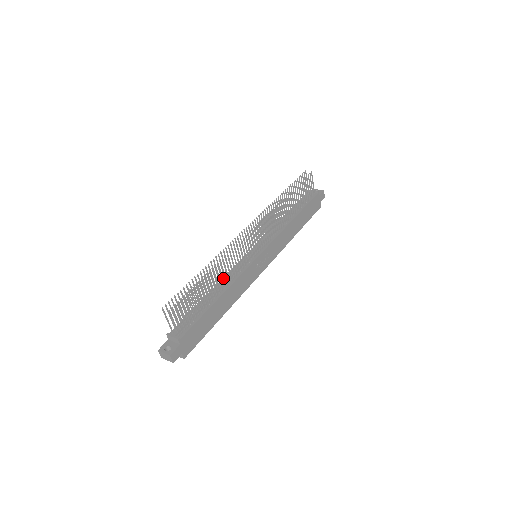
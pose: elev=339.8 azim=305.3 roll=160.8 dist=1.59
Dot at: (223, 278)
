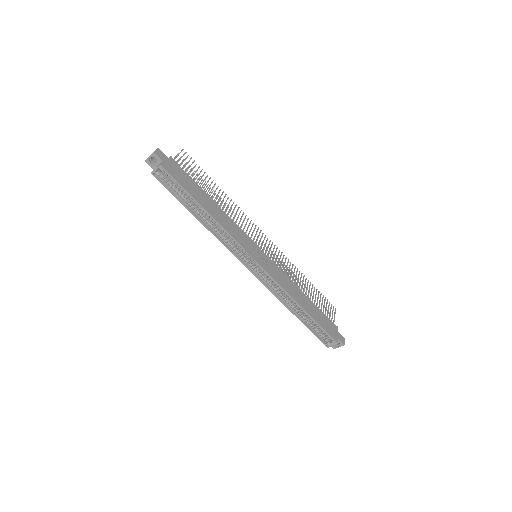
Dot at: occluded
